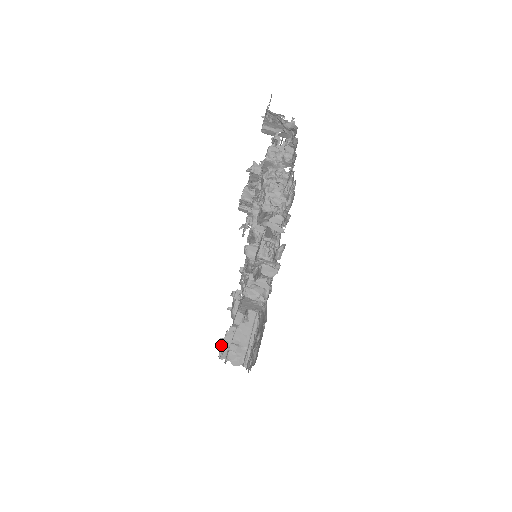
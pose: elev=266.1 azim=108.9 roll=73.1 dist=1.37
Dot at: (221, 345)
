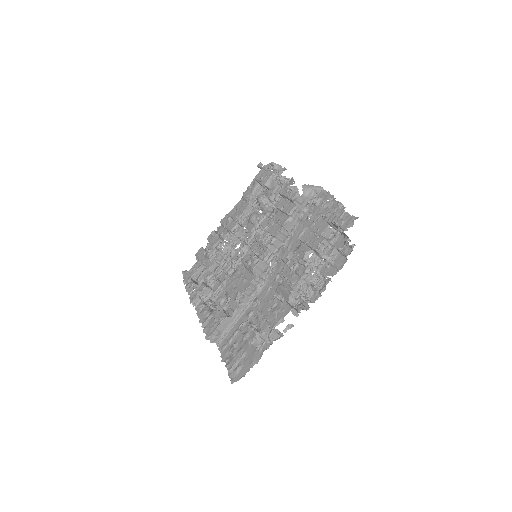
Dot at: (197, 296)
